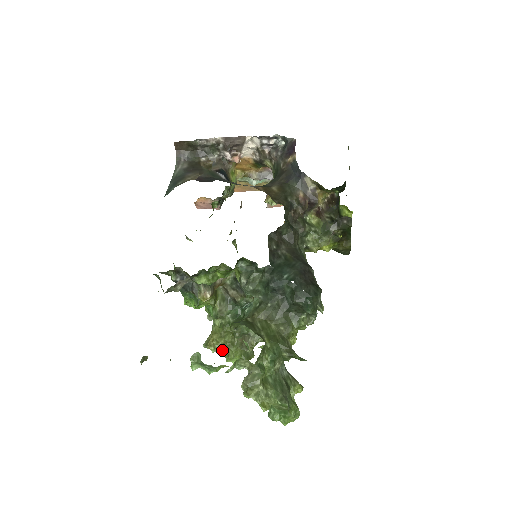
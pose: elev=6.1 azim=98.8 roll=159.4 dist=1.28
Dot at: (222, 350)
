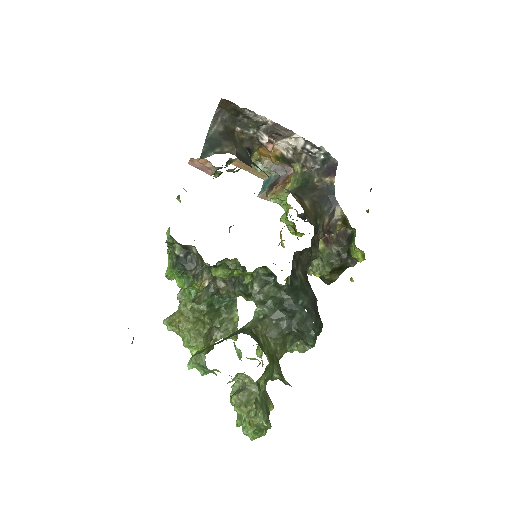
Dot at: occluded
